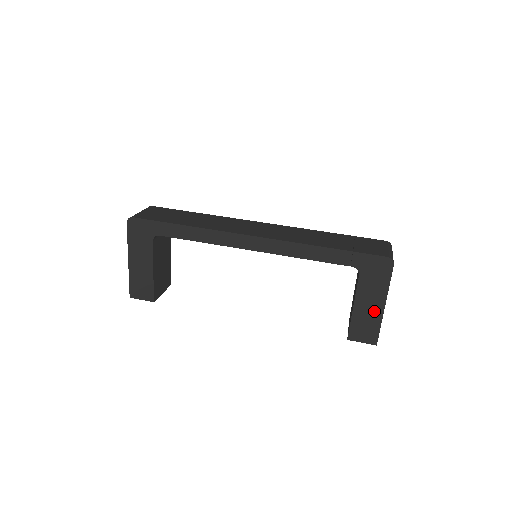
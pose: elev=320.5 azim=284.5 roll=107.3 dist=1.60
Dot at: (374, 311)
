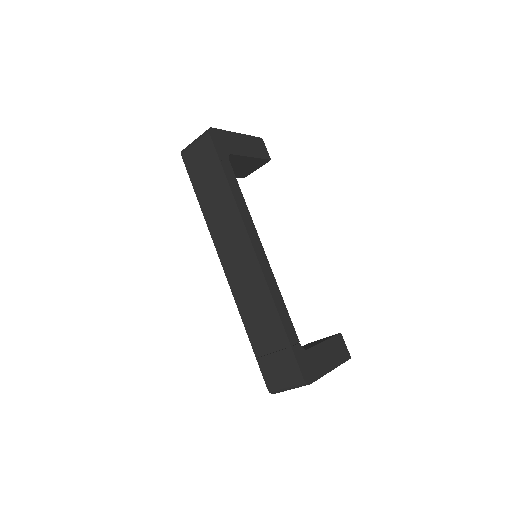
Dot at: occluded
